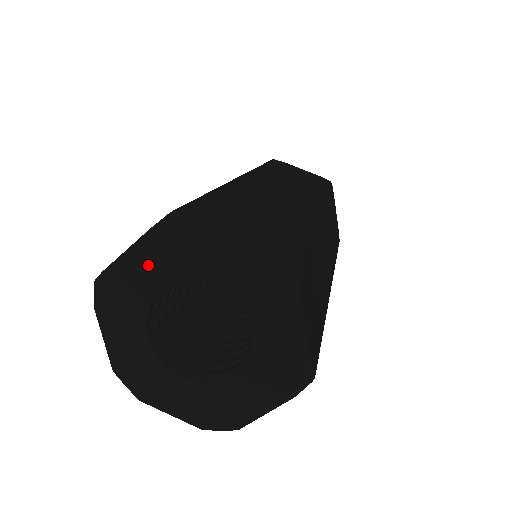
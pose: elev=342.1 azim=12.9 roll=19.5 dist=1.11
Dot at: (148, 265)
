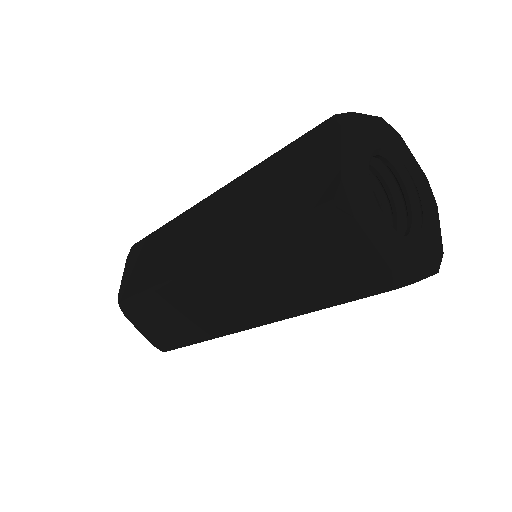
Dot at: (377, 133)
